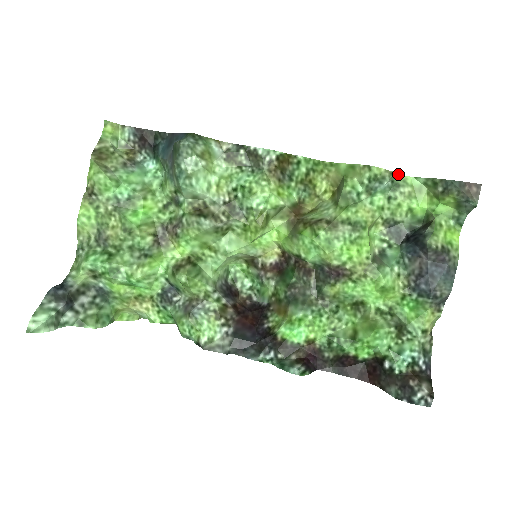
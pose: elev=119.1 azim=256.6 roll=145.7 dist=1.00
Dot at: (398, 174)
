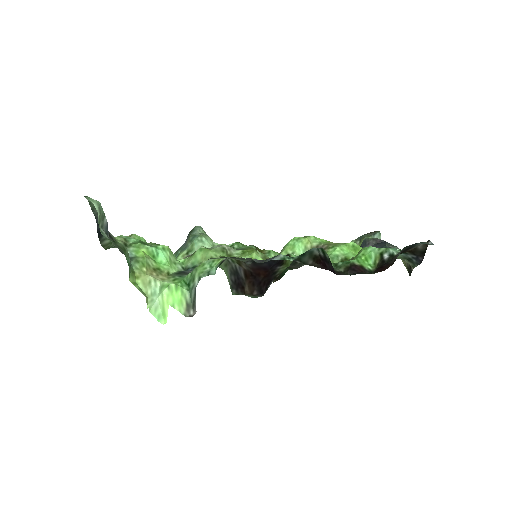
Dot at: occluded
